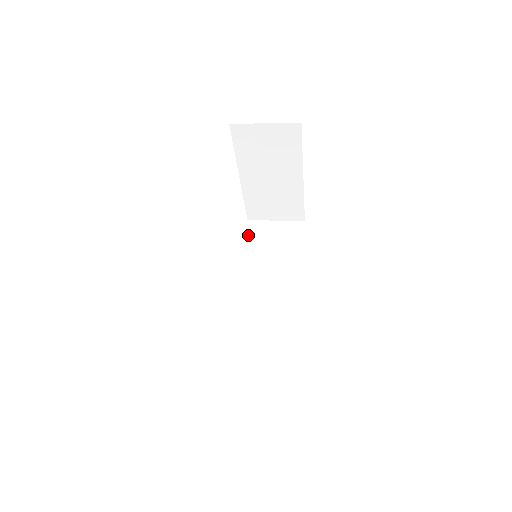
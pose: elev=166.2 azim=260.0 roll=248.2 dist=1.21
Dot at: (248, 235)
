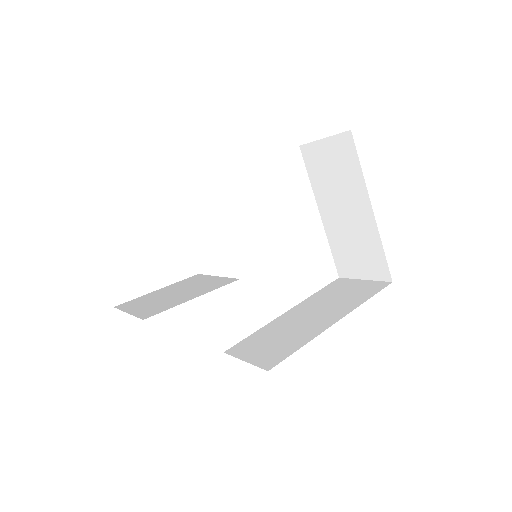
Dot at: (326, 288)
